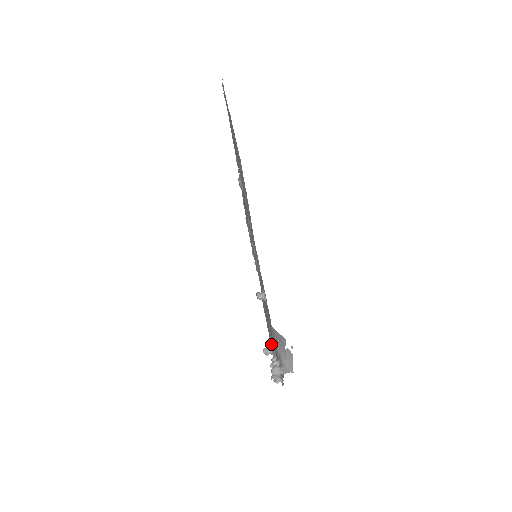
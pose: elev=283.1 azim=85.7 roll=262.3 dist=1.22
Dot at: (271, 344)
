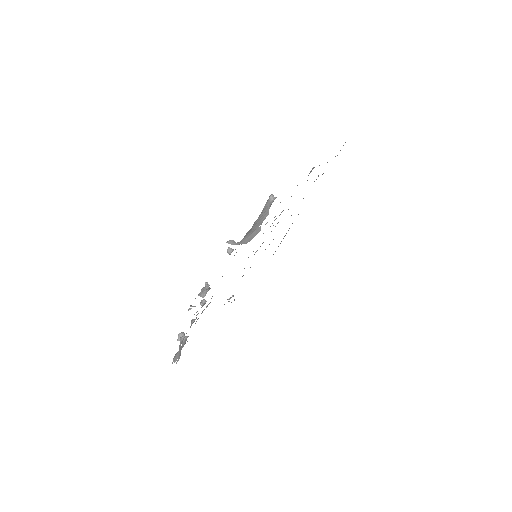
Dot at: occluded
